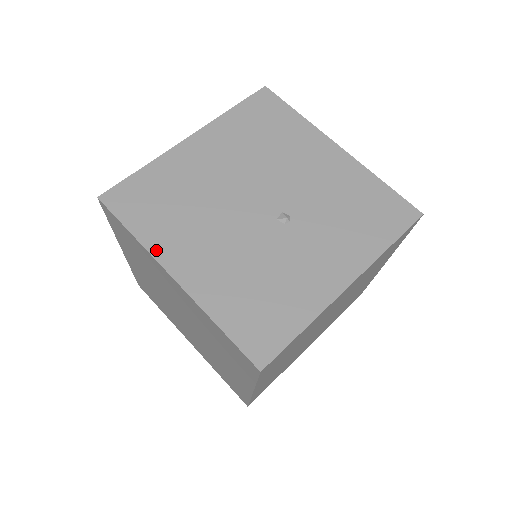
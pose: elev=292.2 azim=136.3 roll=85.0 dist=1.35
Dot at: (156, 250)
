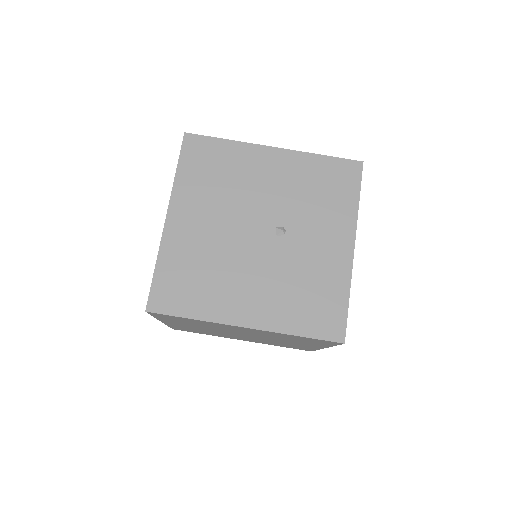
Dot at: (218, 318)
